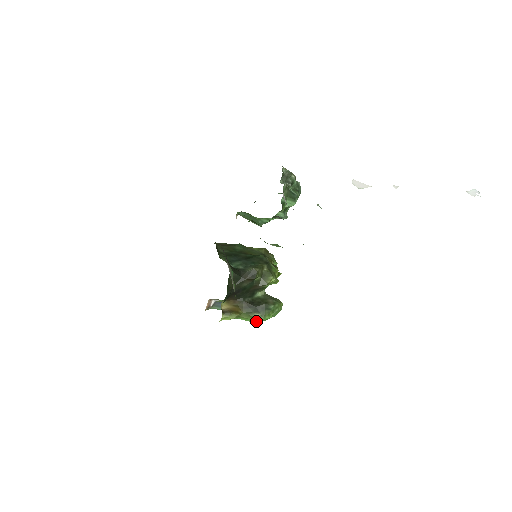
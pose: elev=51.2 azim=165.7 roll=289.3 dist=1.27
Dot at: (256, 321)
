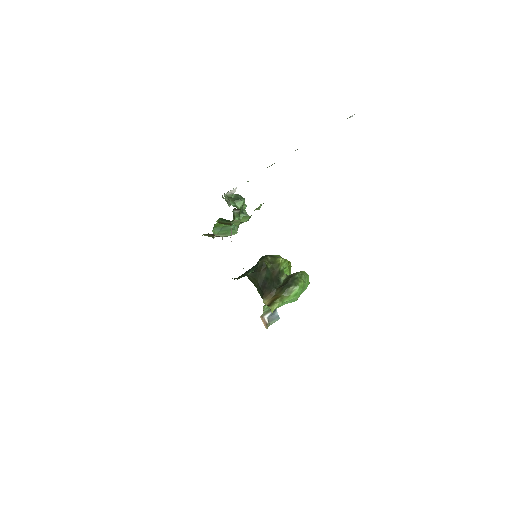
Dot at: (296, 293)
